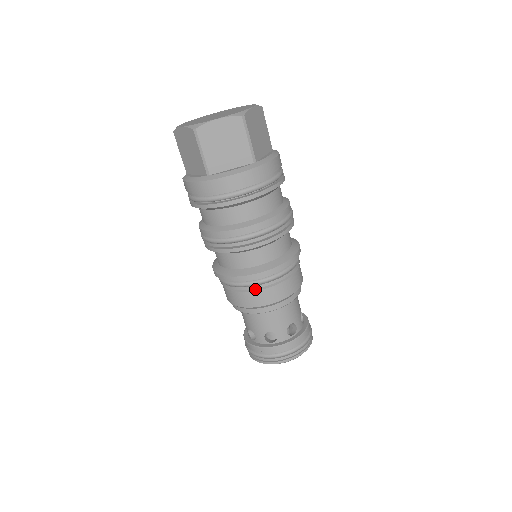
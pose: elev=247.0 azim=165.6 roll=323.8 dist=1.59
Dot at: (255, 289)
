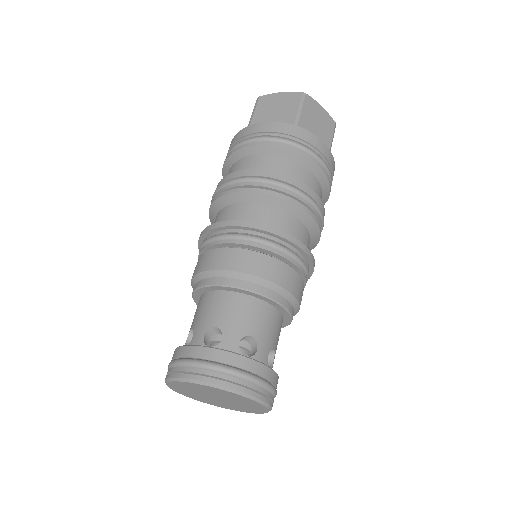
Dot at: (277, 258)
